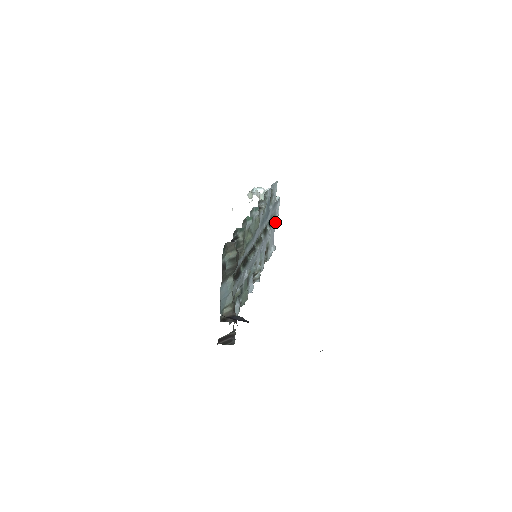
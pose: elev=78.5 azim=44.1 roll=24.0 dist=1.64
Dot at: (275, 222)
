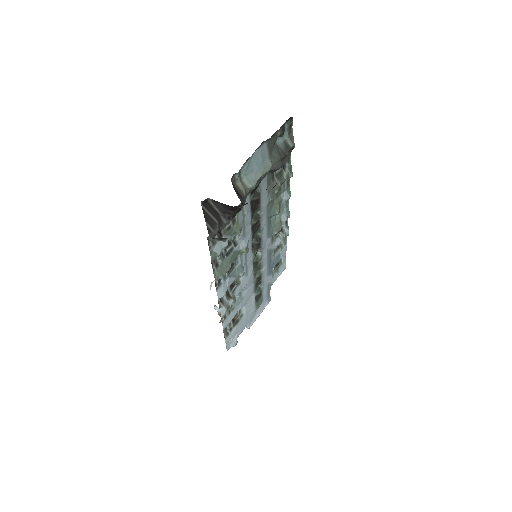
Dot at: (253, 316)
